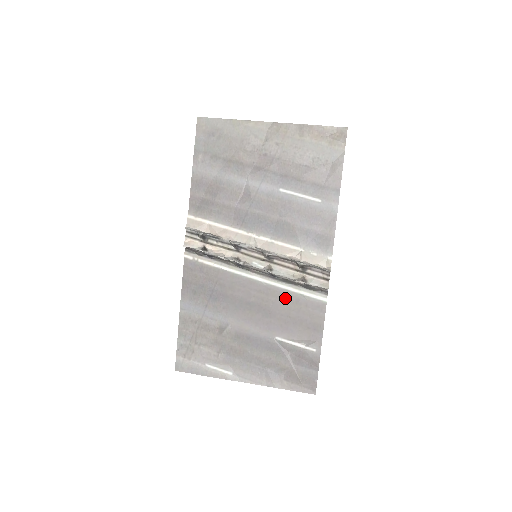
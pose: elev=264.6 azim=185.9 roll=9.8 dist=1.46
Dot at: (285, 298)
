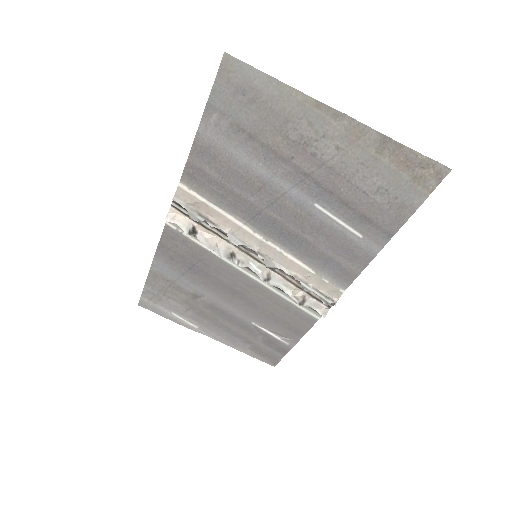
Dot at: (275, 301)
